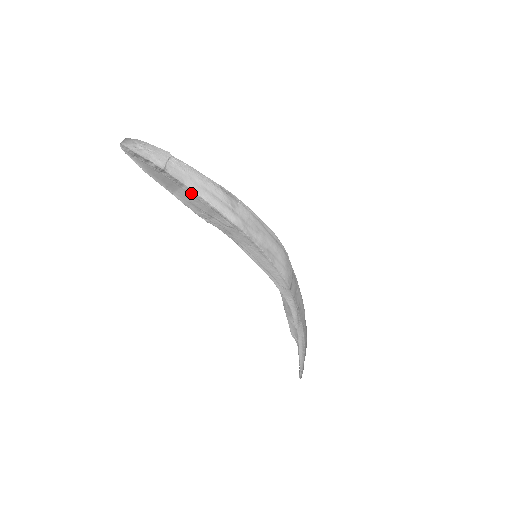
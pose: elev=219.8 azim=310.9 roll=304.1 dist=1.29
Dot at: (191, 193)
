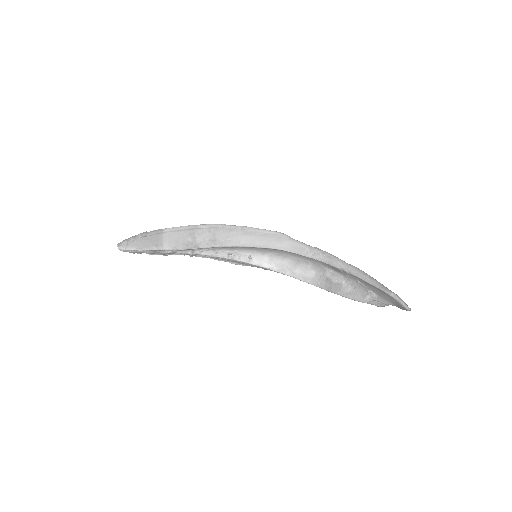
Dot at: (170, 231)
